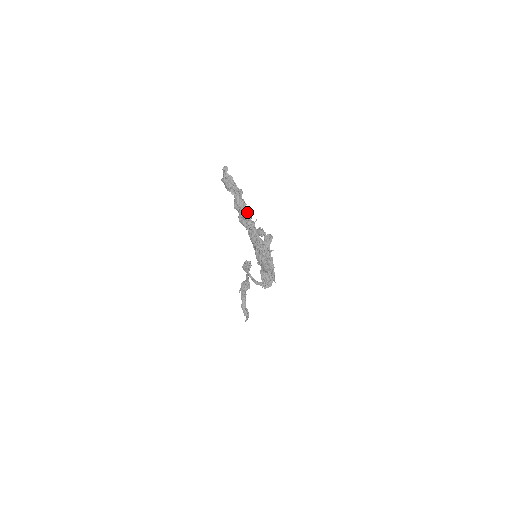
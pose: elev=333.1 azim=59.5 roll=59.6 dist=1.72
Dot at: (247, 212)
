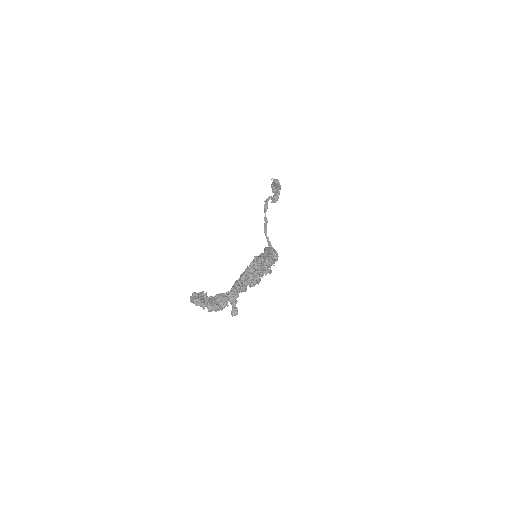
Dot at: occluded
